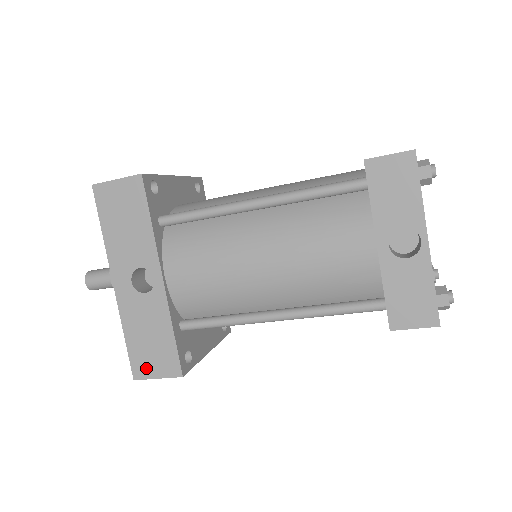
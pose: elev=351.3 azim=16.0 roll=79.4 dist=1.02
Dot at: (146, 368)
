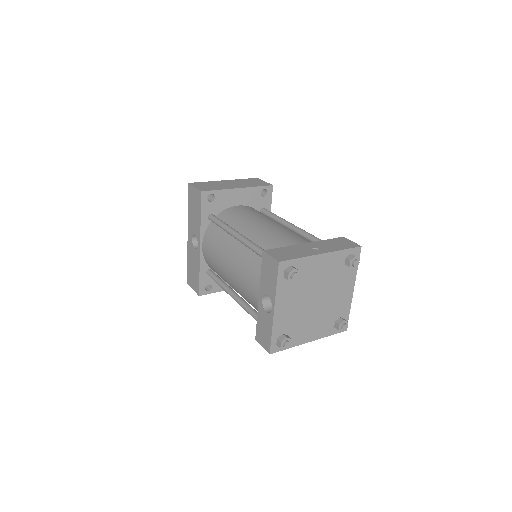
Dot at: (191, 282)
